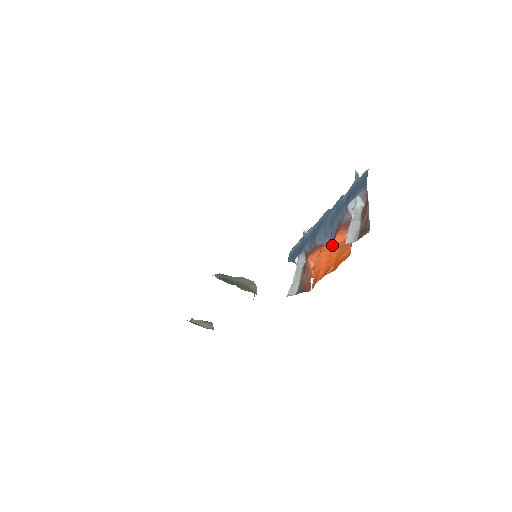
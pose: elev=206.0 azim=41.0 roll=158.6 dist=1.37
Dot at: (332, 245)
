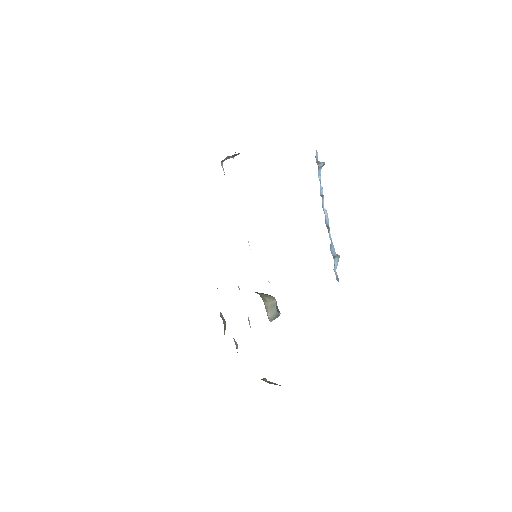
Dot at: occluded
